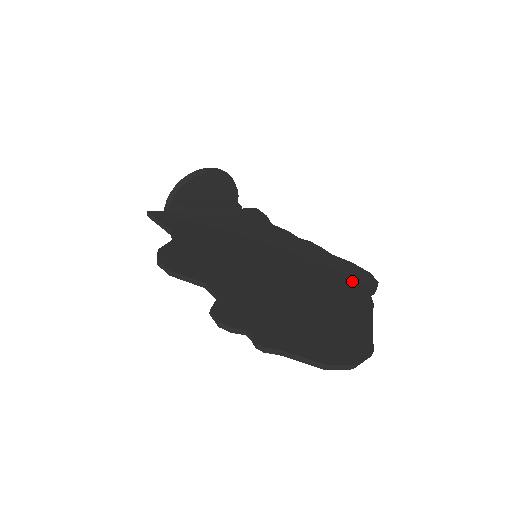
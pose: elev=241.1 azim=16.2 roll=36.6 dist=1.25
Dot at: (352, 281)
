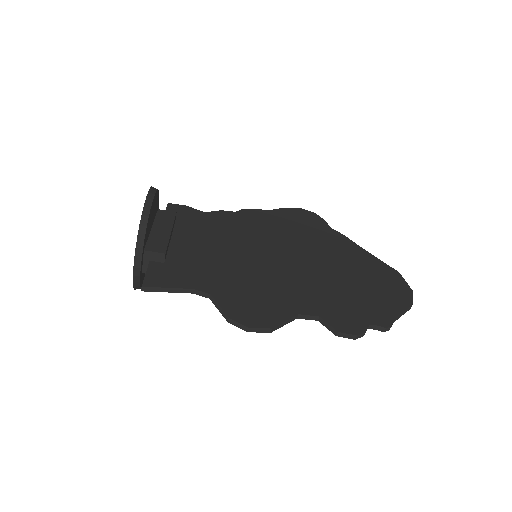
Dot at: (312, 225)
